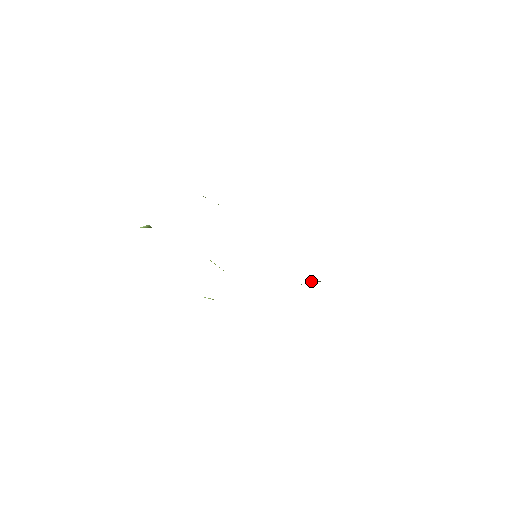
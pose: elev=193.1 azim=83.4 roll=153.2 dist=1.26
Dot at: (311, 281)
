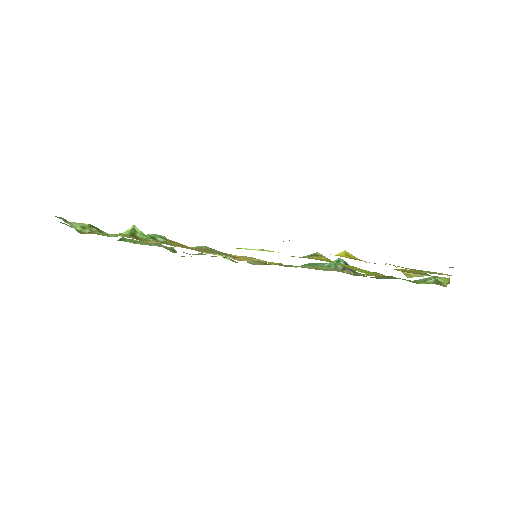
Dot at: (334, 261)
